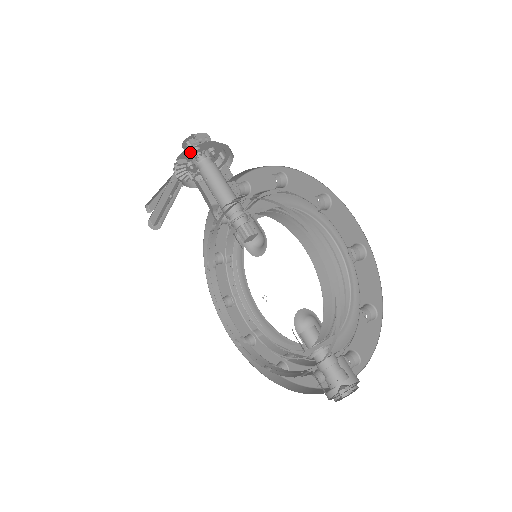
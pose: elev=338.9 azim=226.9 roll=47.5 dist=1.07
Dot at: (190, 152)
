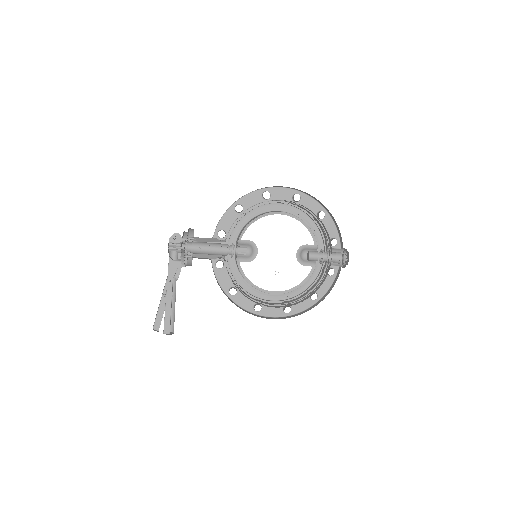
Dot at: (182, 240)
